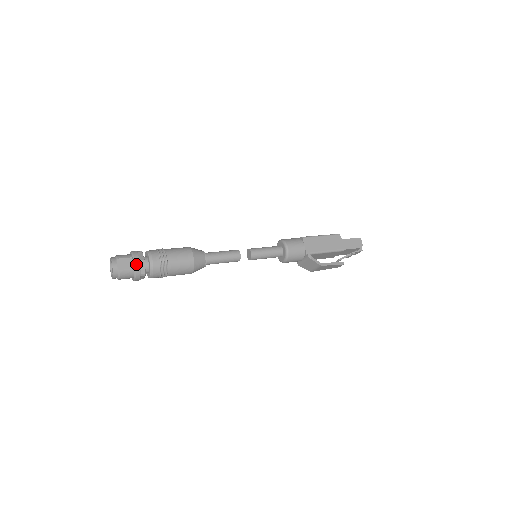
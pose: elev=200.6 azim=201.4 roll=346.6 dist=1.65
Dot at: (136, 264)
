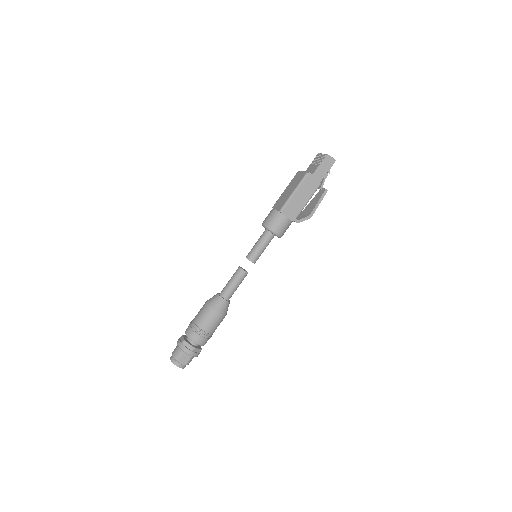
Dot at: (192, 355)
